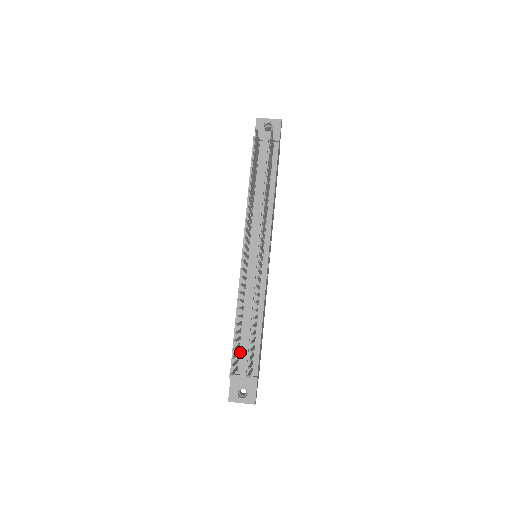
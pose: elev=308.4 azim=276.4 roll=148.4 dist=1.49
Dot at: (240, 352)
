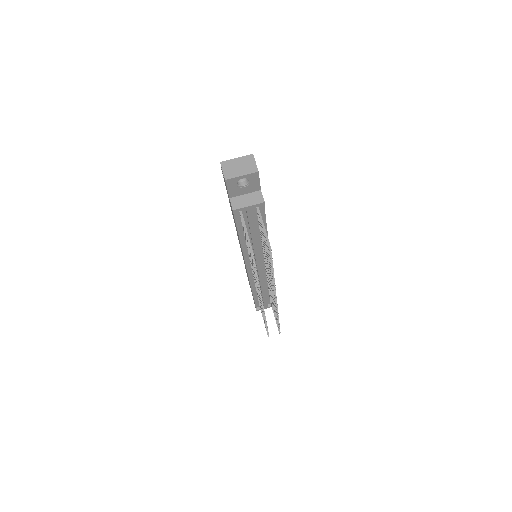
Dot at: occluded
